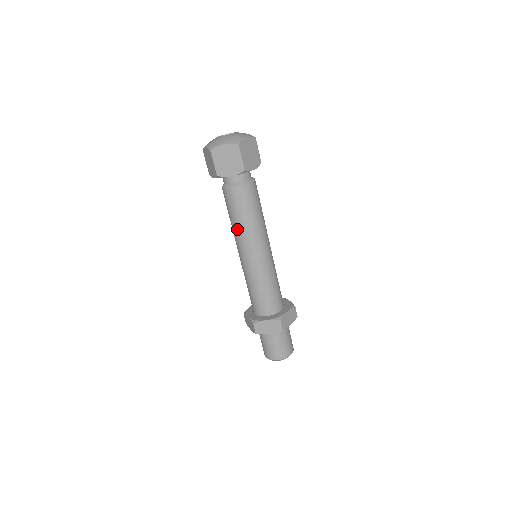
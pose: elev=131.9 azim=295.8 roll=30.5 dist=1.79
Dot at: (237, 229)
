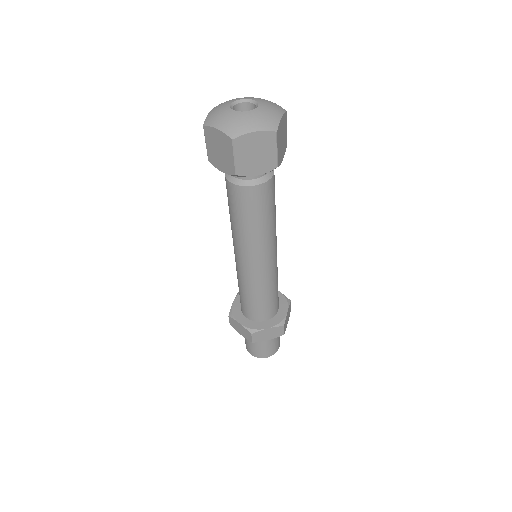
Dot at: (231, 224)
